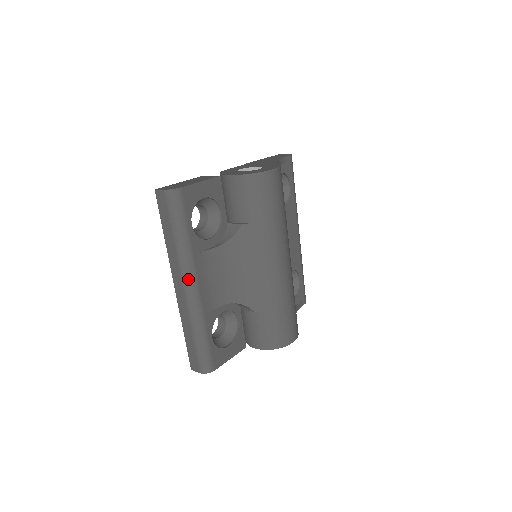
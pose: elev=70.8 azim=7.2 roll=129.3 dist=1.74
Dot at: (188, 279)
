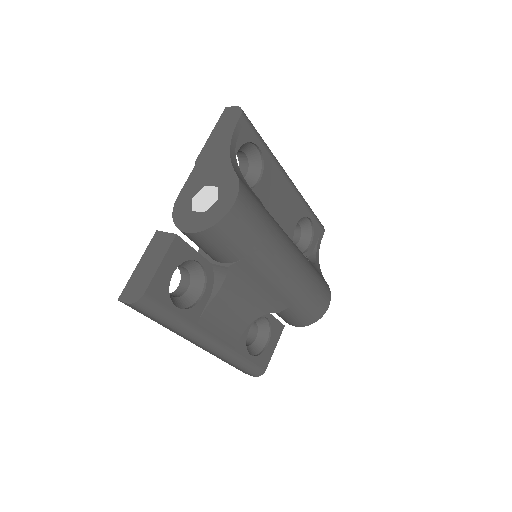
Dot at: (202, 342)
